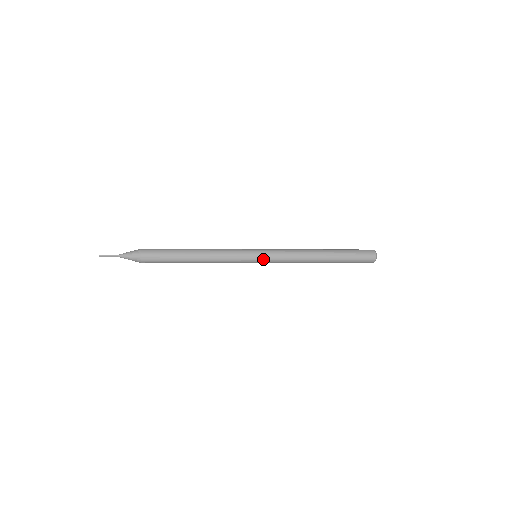
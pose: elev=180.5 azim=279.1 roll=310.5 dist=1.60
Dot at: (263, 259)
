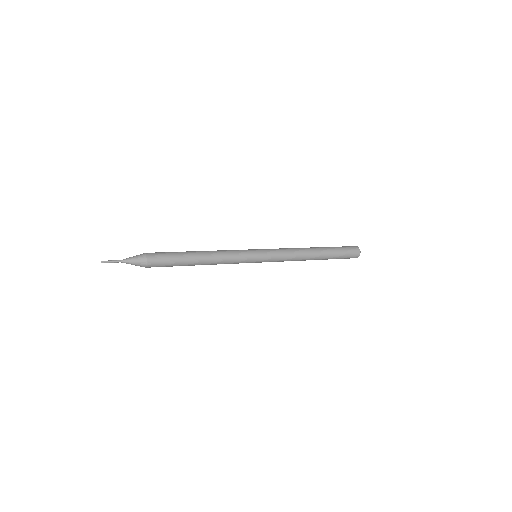
Dot at: (263, 261)
